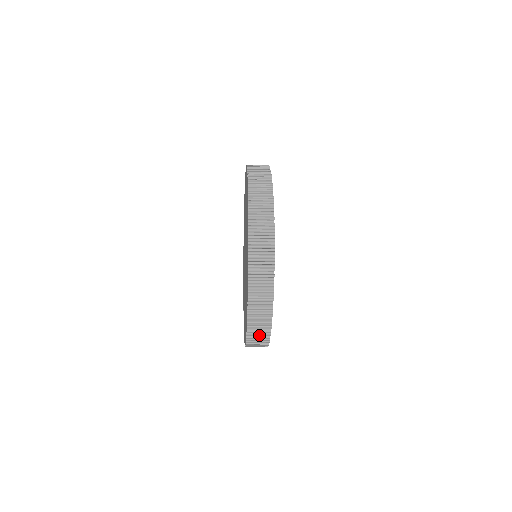
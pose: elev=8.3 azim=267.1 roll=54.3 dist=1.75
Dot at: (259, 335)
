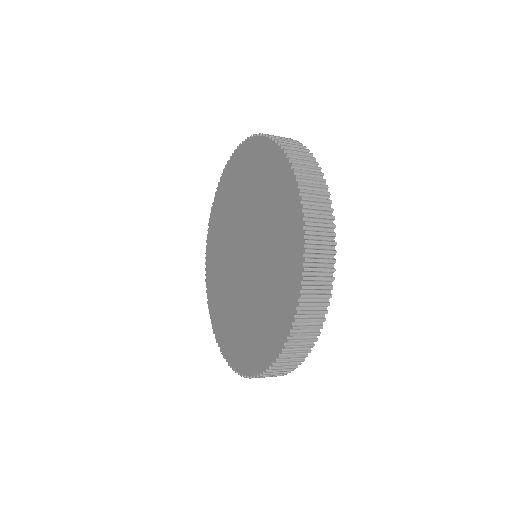
Dot at: (303, 341)
